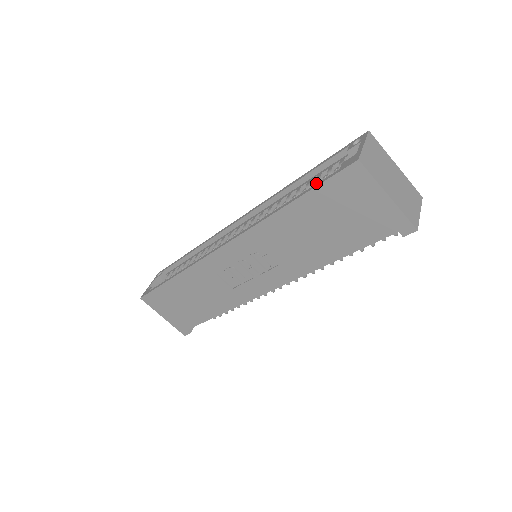
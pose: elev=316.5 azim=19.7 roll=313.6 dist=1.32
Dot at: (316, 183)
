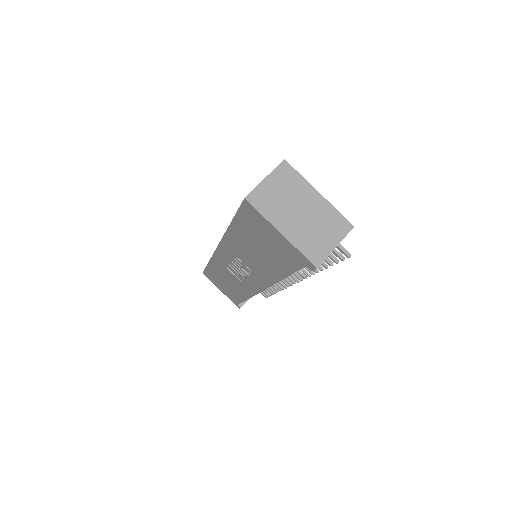
Dot at: occluded
